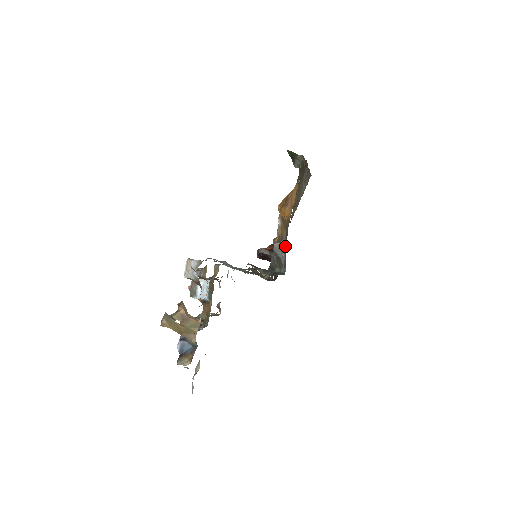
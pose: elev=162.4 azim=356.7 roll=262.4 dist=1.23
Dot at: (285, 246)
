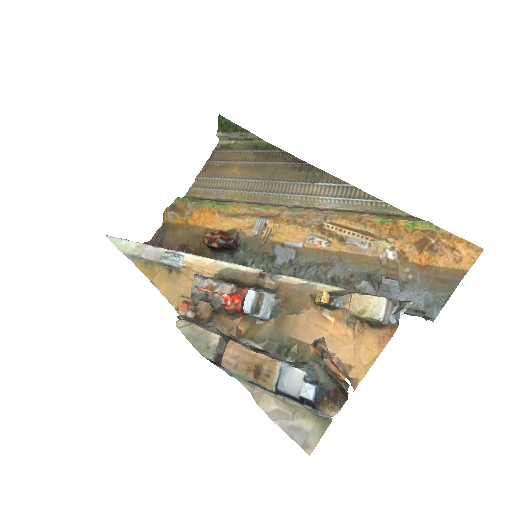
Dot at: (415, 288)
